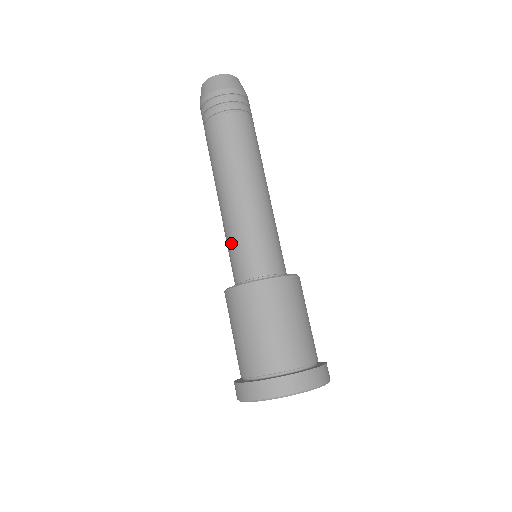
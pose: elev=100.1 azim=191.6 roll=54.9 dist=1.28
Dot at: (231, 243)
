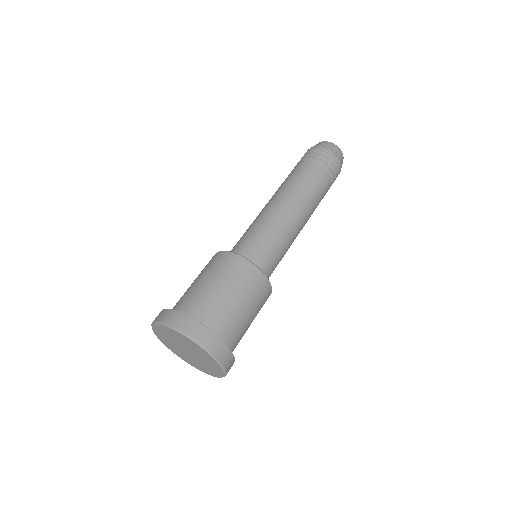
Dot at: occluded
